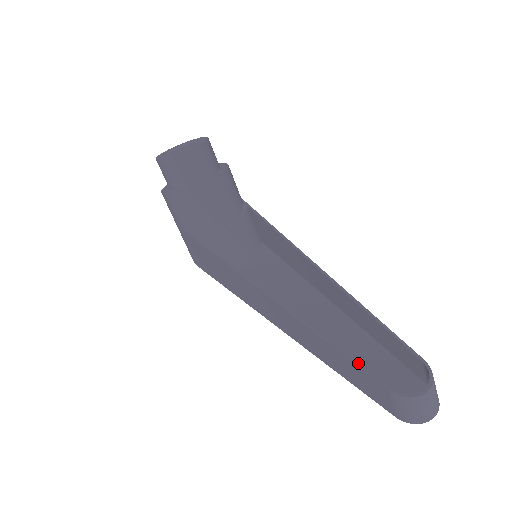
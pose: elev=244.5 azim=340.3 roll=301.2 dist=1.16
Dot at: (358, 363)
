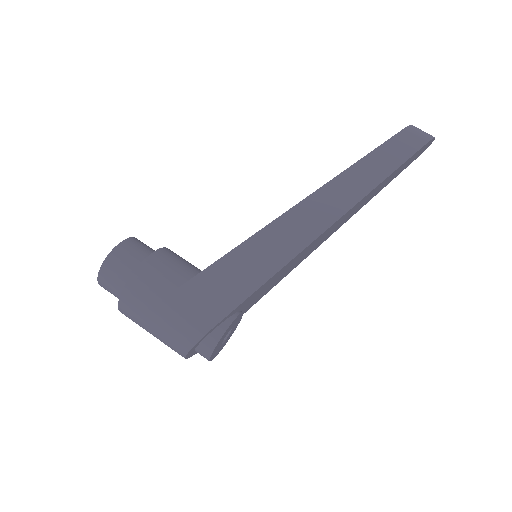
Dot at: (379, 146)
